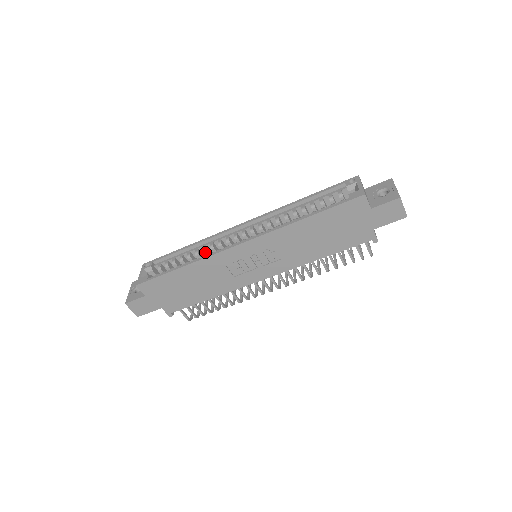
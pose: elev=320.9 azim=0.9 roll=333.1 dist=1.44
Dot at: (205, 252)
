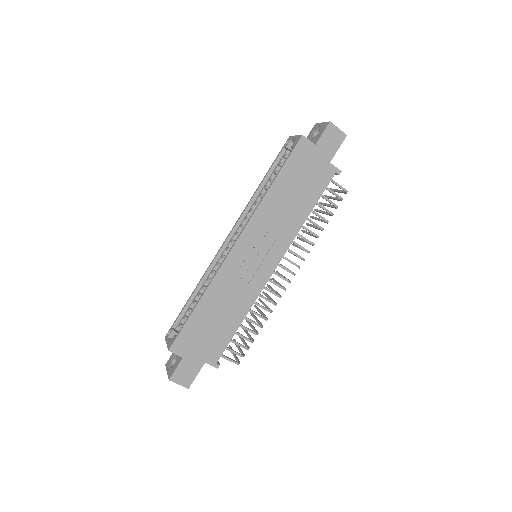
Dot at: occluded
